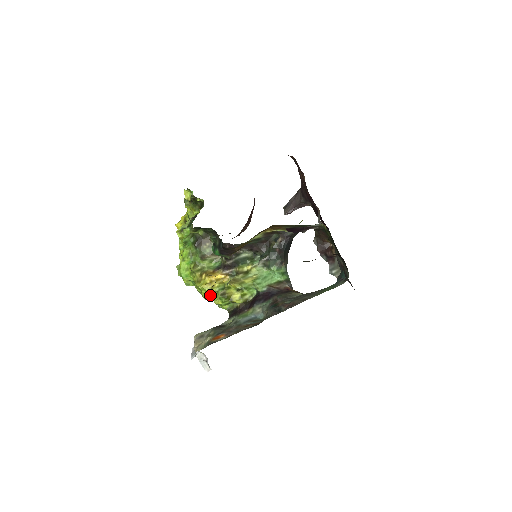
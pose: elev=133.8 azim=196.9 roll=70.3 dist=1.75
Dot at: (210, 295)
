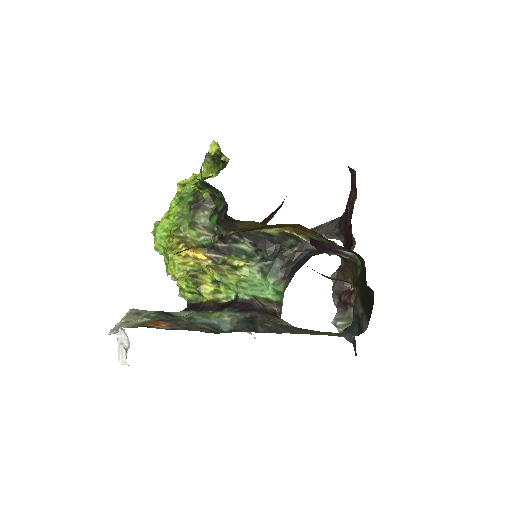
Dot at: (177, 271)
